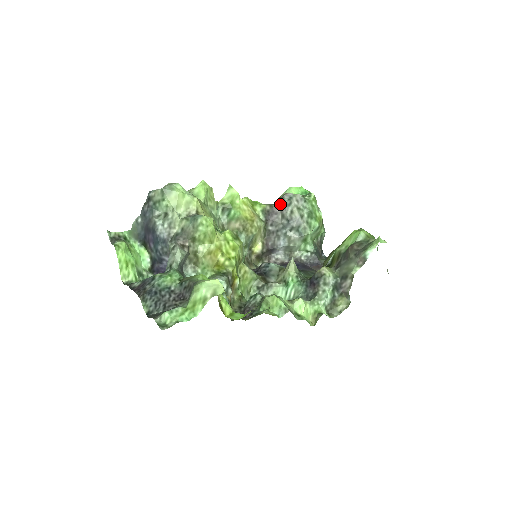
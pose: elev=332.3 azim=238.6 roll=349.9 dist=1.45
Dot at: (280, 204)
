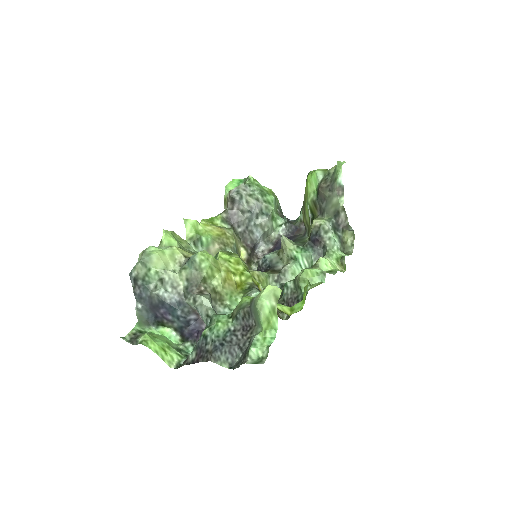
Dot at: (232, 204)
